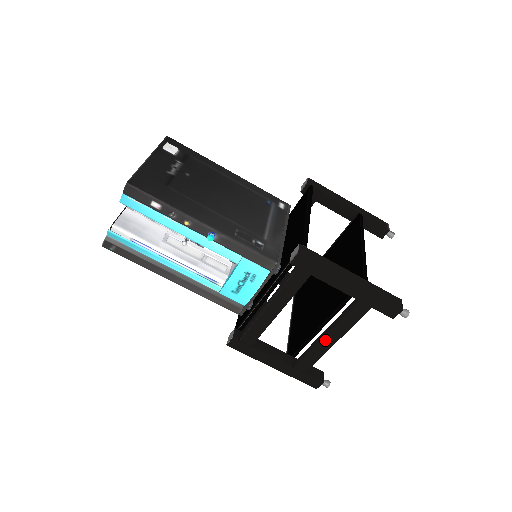
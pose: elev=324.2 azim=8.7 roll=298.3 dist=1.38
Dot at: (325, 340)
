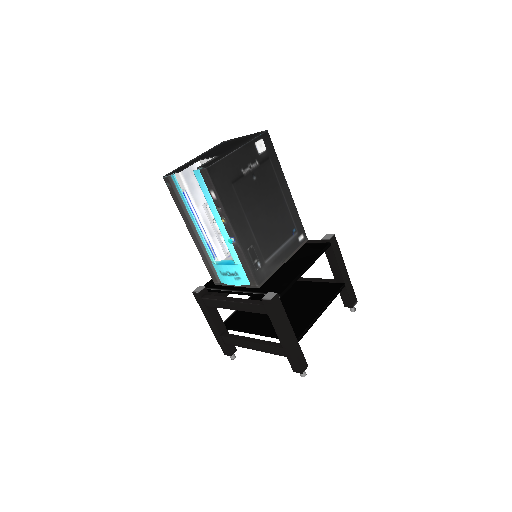
Dot at: (249, 343)
